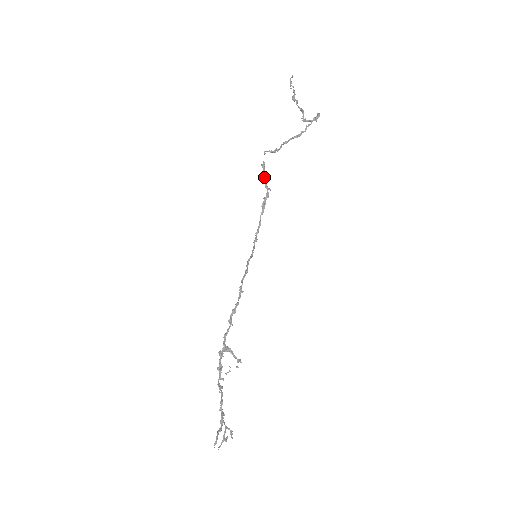
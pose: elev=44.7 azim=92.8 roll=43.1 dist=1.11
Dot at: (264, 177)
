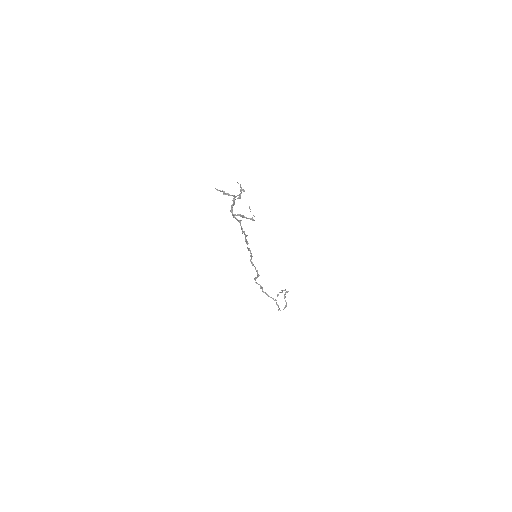
Dot at: occluded
